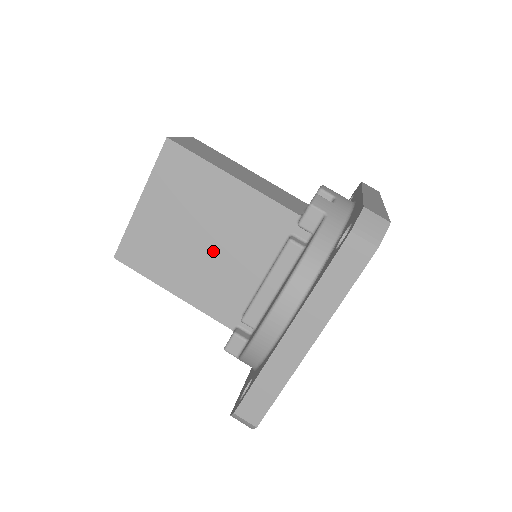
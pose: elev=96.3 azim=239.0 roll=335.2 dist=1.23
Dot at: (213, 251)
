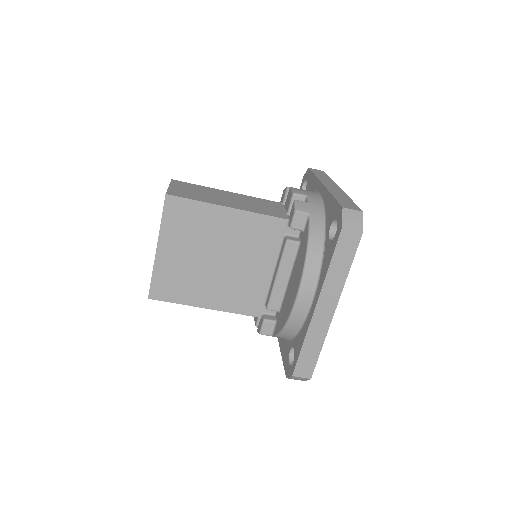
Dot at: (228, 266)
